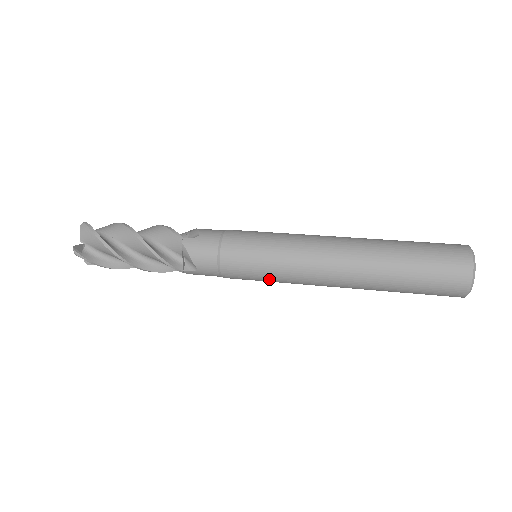
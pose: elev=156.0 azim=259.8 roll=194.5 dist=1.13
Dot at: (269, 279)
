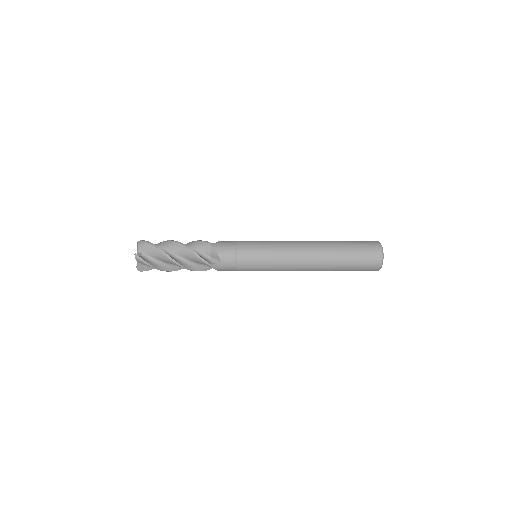
Dot at: (267, 266)
